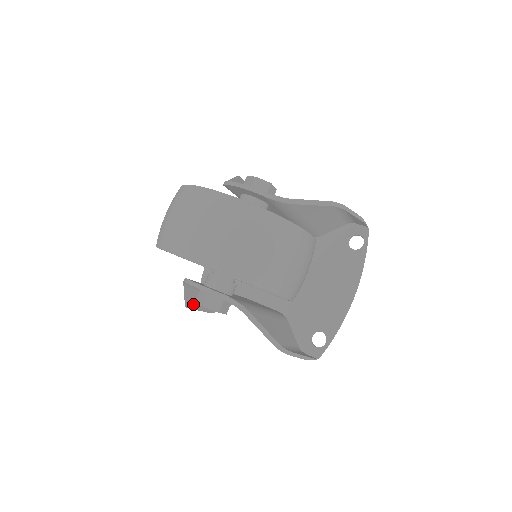
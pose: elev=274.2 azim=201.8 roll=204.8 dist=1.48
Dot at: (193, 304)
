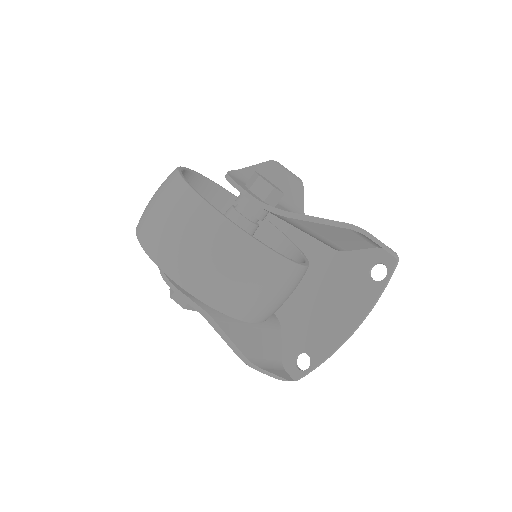
Dot at: occluded
